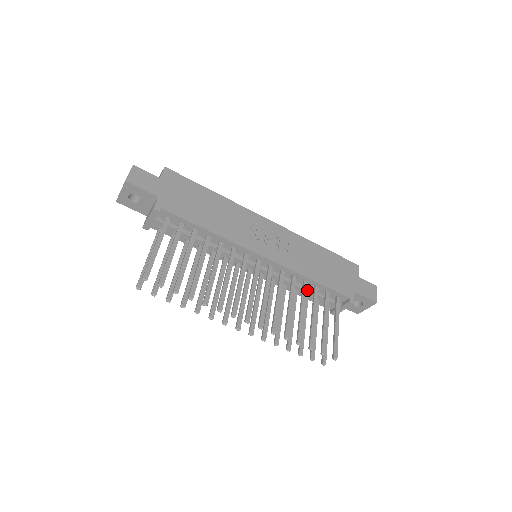
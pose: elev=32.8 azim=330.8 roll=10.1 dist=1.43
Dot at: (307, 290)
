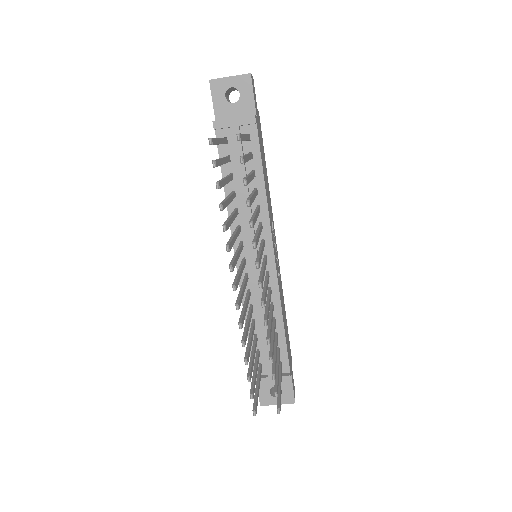
Dot at: occluded
